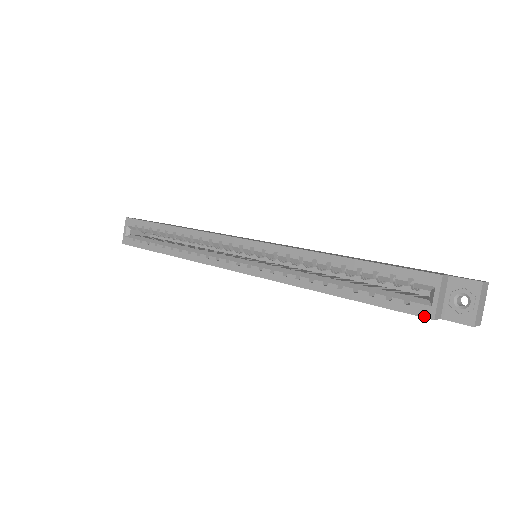
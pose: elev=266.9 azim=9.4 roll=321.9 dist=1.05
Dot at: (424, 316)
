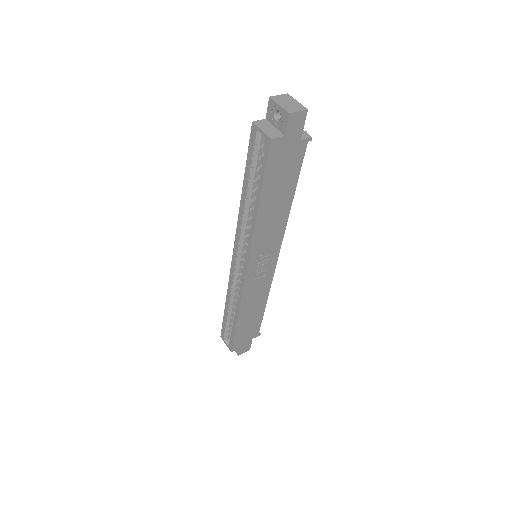
Dot at: (269, 145)
